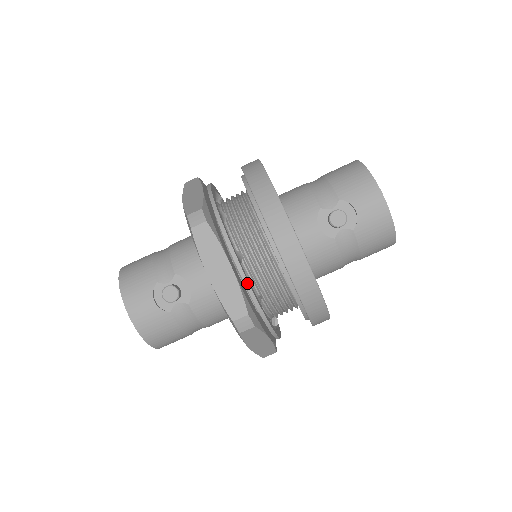
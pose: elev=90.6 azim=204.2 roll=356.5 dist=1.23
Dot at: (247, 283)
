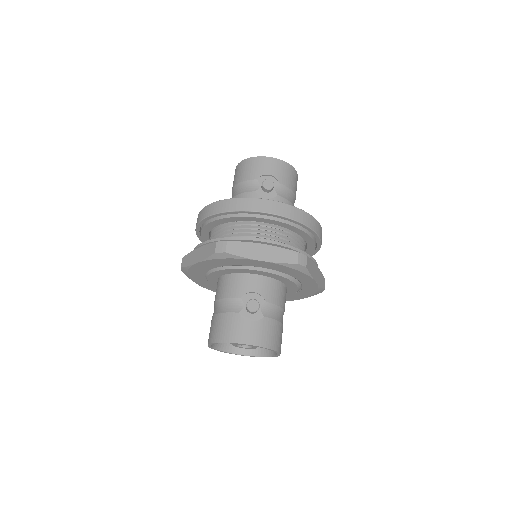
Dot at: (279, 243)
